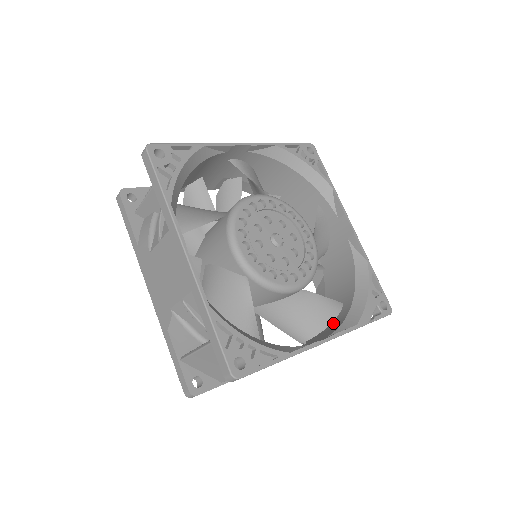
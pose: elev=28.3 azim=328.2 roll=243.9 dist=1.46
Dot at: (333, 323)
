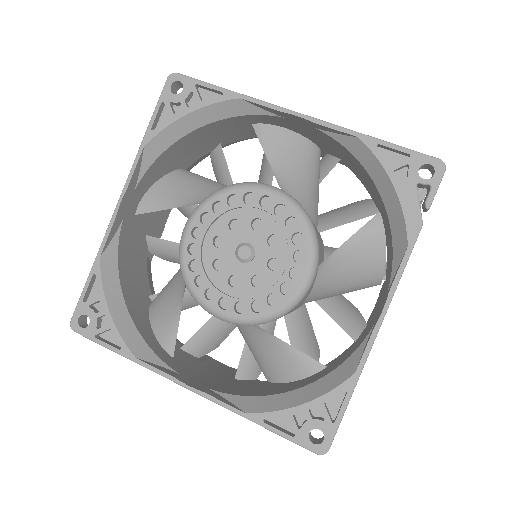
Dot at: (389, 244)
